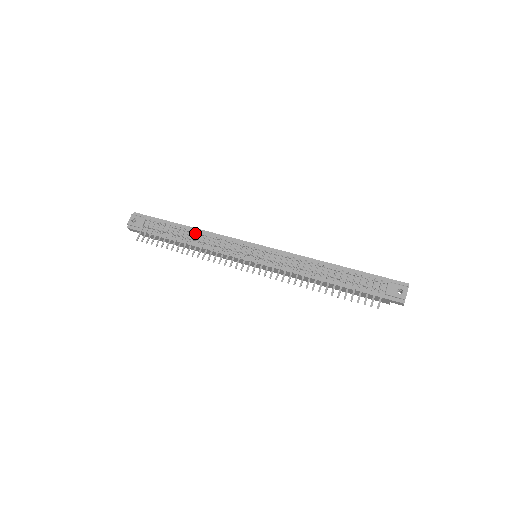
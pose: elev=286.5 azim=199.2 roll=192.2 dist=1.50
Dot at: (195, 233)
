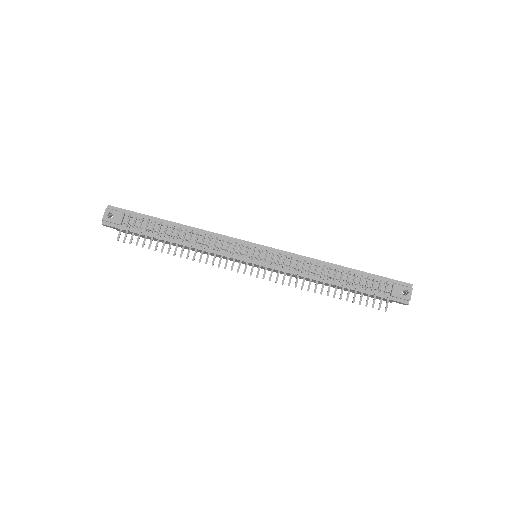
Dot at: (186, 231)
